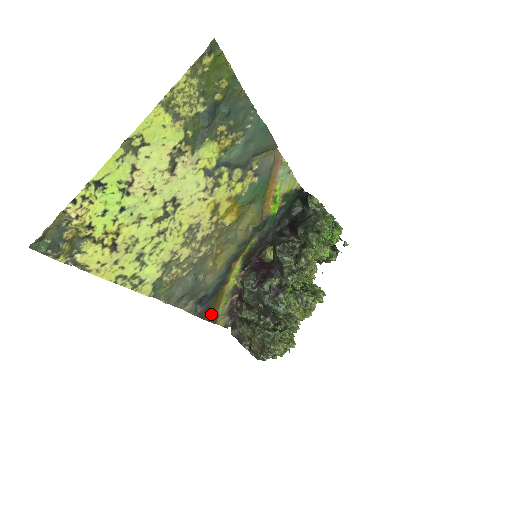
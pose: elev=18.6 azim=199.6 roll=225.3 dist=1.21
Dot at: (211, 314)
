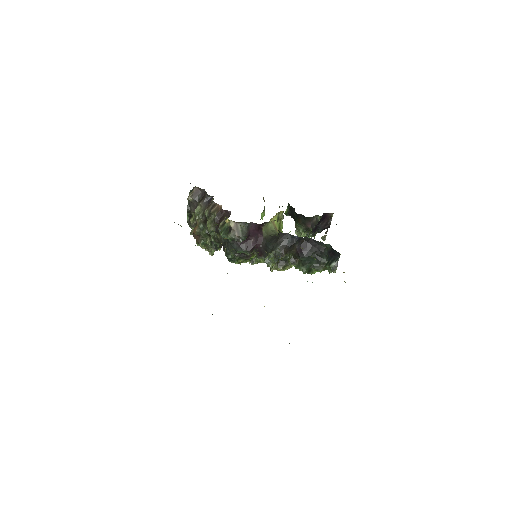
Dot at: occluded
